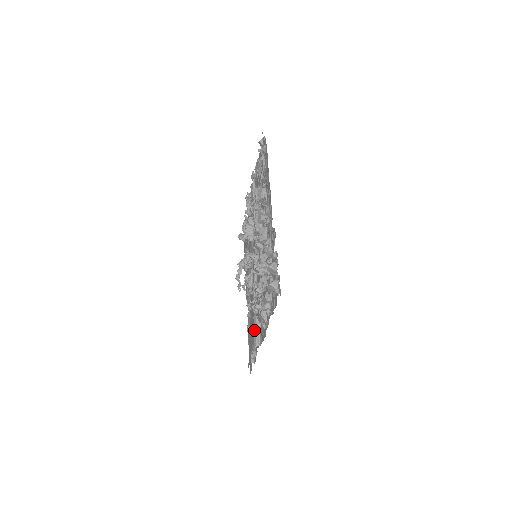
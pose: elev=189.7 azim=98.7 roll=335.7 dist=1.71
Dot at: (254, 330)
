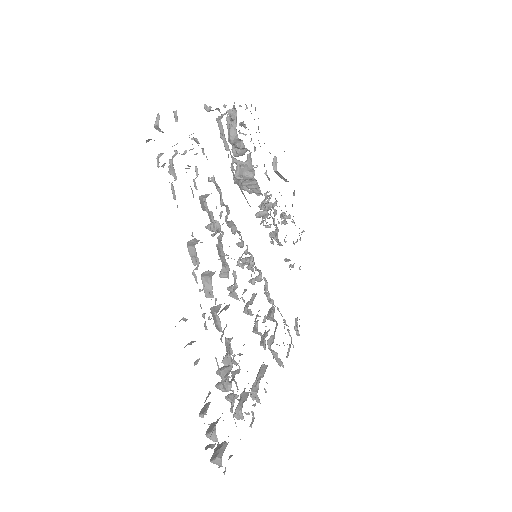
Dot at: occluded
